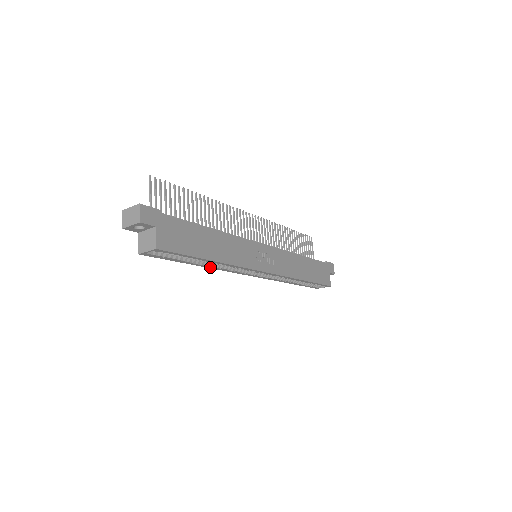
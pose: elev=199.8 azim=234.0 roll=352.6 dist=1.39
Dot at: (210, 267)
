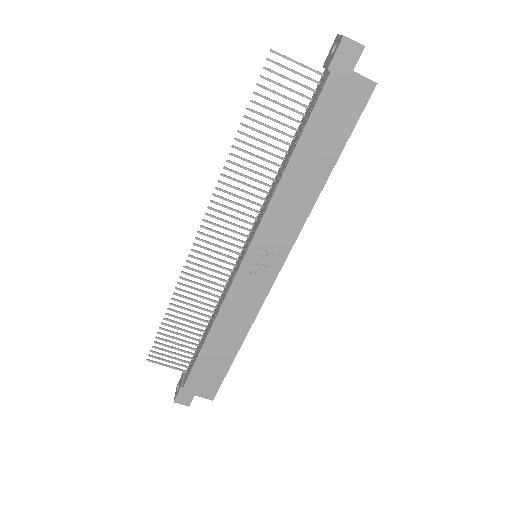
Dot at: occluded
